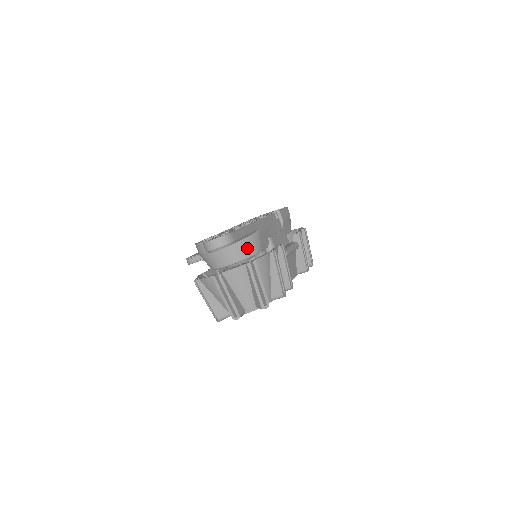
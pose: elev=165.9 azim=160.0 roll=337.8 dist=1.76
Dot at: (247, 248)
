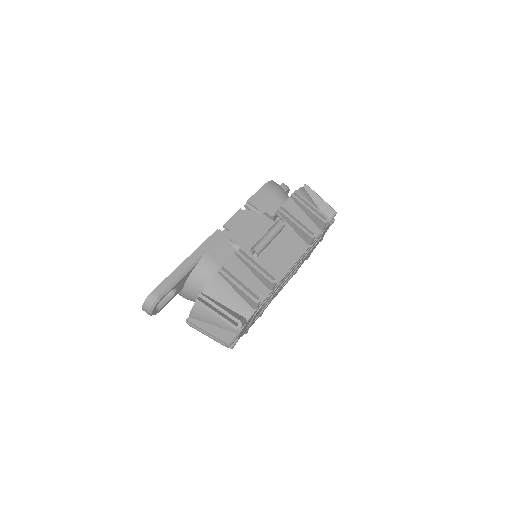
Dot at: (201, 279)
